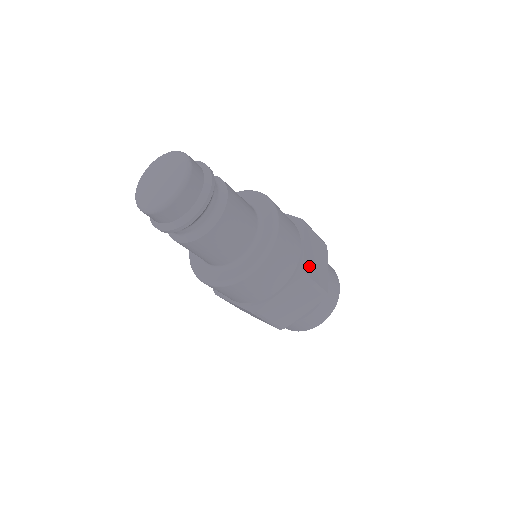
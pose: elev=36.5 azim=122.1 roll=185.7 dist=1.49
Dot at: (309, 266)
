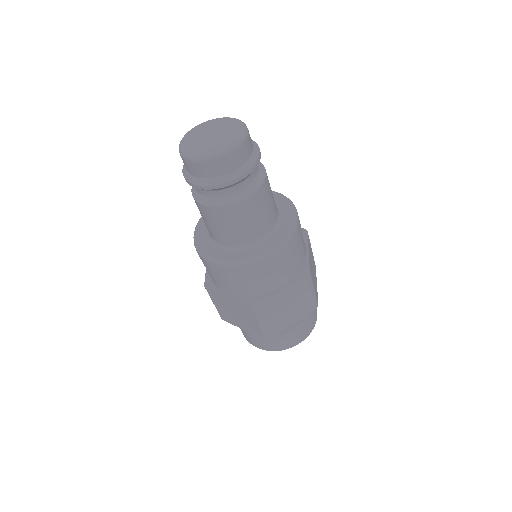
Dot at: (311, 270)
